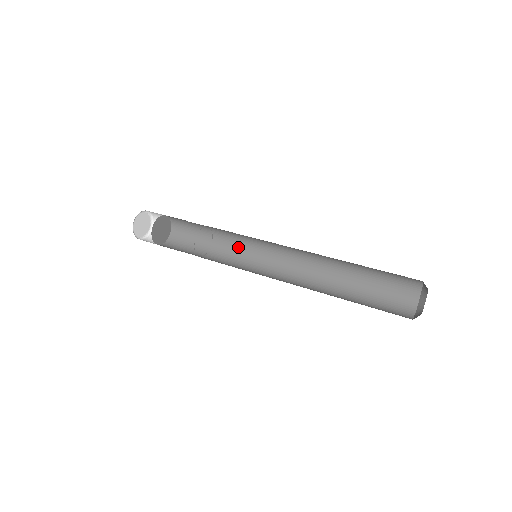
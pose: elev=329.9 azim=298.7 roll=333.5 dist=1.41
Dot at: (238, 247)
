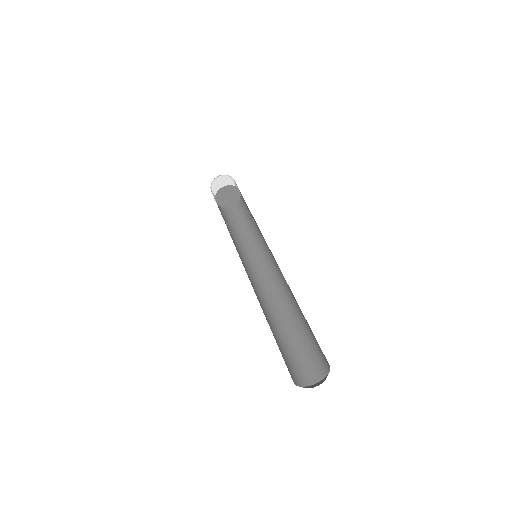
Dot at: (260, 242)
